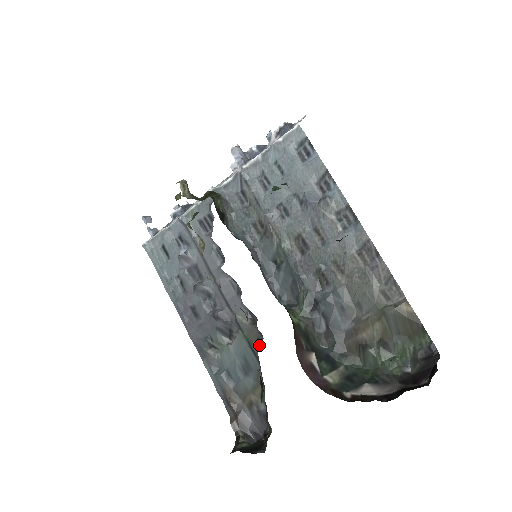
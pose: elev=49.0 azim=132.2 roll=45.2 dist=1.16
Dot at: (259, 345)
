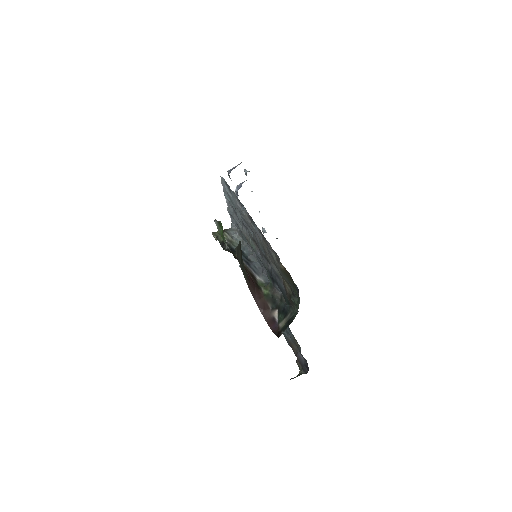
Dot at: occluded
